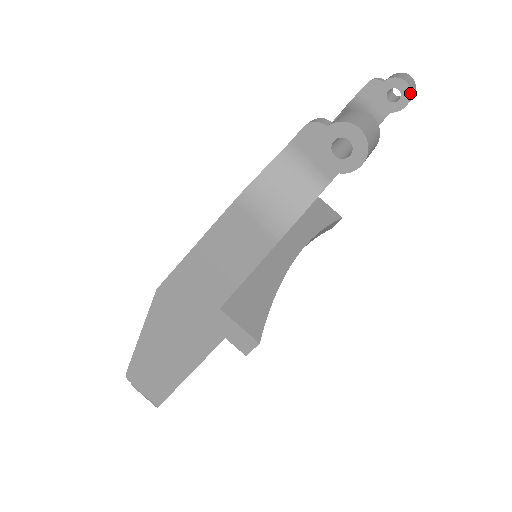
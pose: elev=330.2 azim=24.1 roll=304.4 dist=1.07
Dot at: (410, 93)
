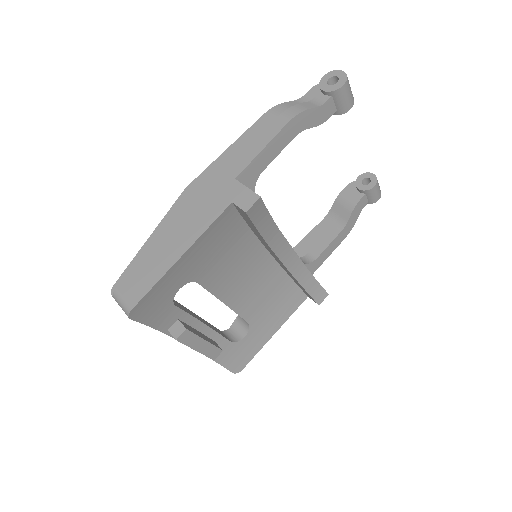
Dot at: (376, 179)
